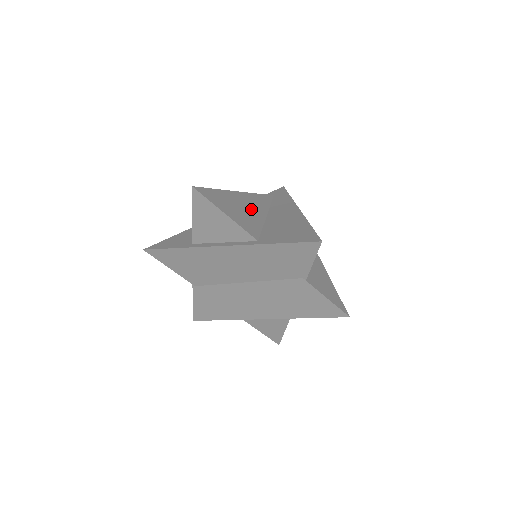
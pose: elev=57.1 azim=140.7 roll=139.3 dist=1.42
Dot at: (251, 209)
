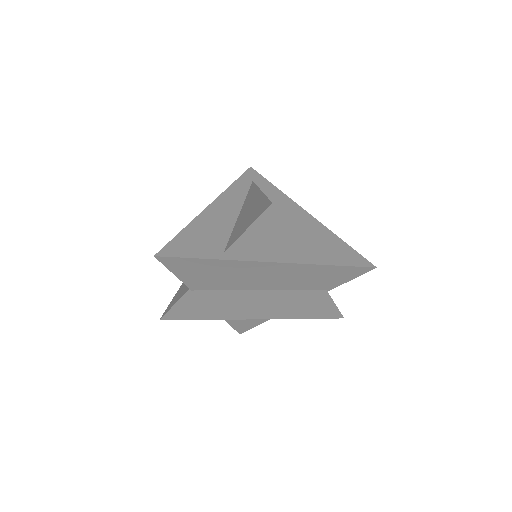
Dot at: occluded
